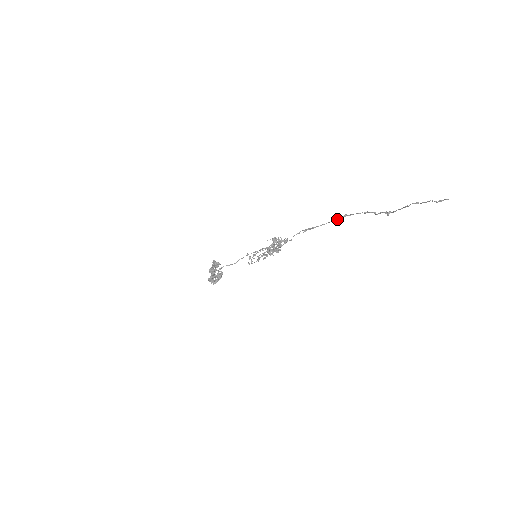
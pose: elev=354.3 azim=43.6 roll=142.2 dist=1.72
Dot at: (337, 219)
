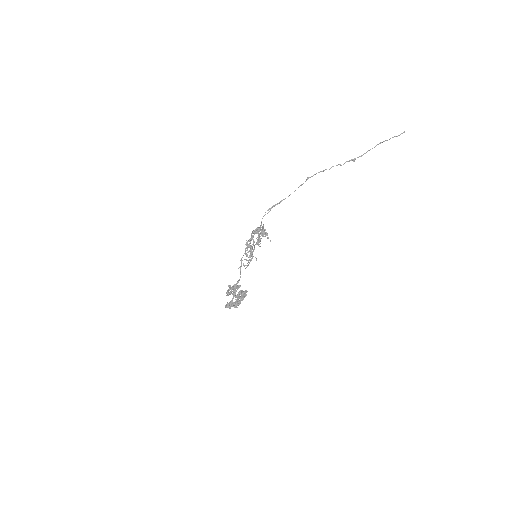
Dot at: occluded
